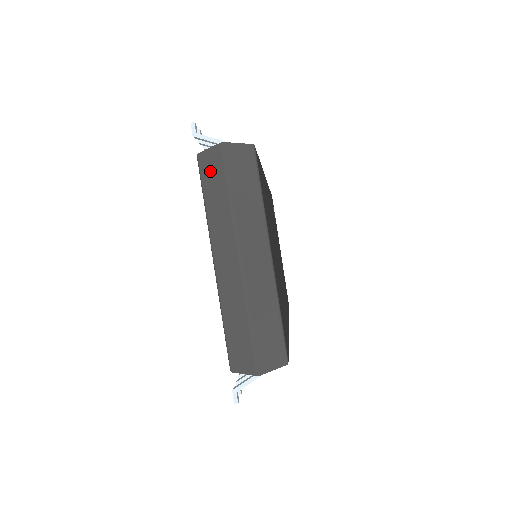
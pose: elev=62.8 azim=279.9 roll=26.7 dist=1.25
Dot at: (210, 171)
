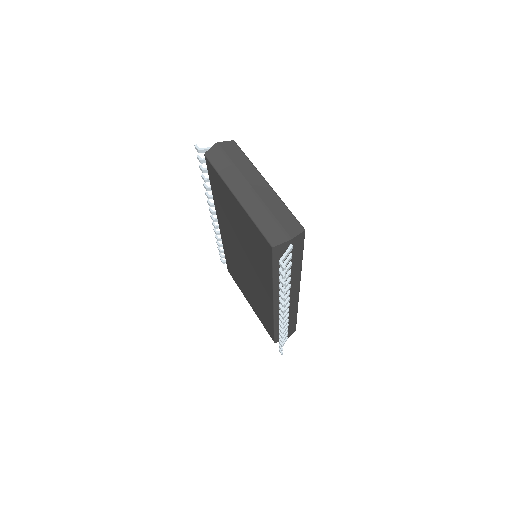
Dot at: (215, 157)
